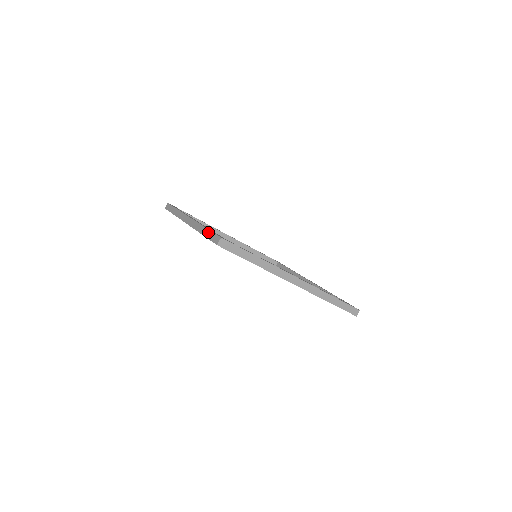
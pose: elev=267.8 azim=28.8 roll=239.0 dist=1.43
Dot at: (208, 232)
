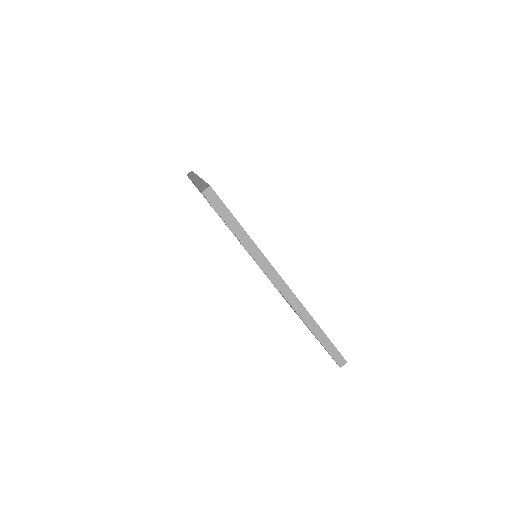
Dot at: (203, 184)
